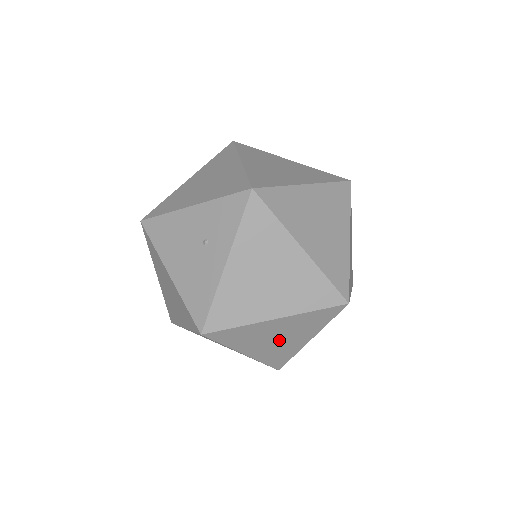
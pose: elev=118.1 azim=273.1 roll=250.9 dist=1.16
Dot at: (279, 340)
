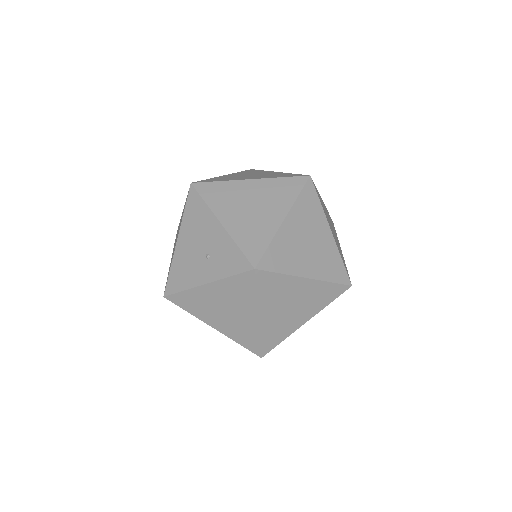
Dot at: occluded
